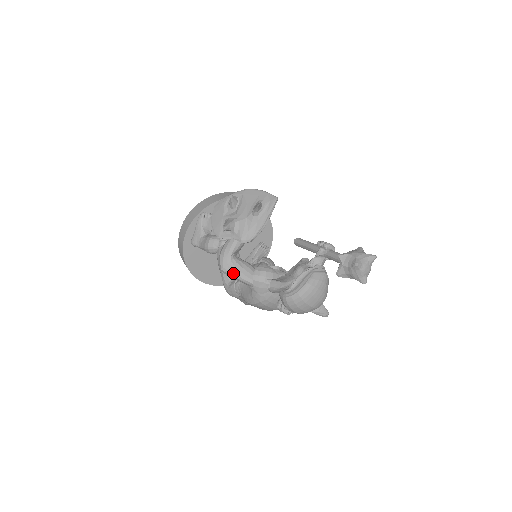
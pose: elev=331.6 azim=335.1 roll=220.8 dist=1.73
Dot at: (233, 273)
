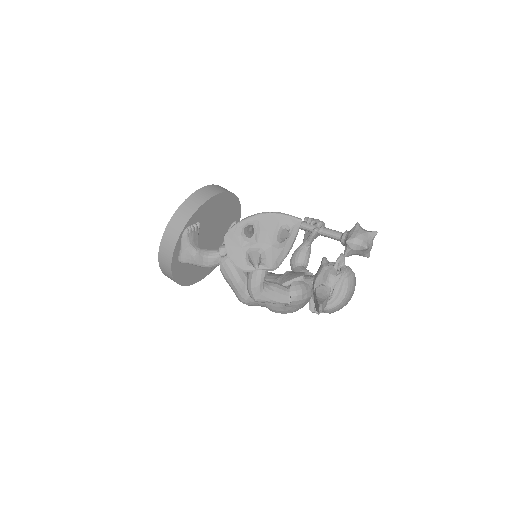
Dot at: (268, 300)
